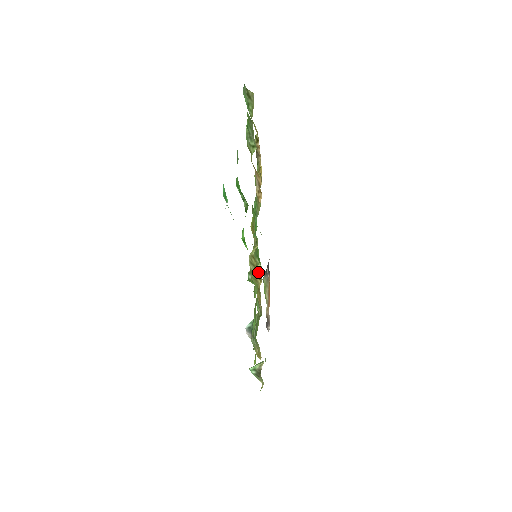
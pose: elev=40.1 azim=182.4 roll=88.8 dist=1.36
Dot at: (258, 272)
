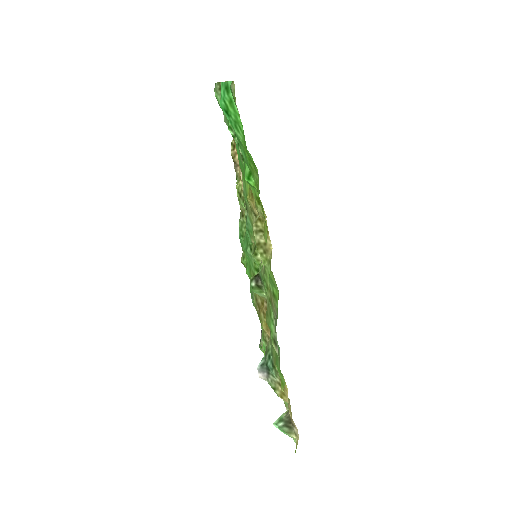
Dot at: (263, 264)
